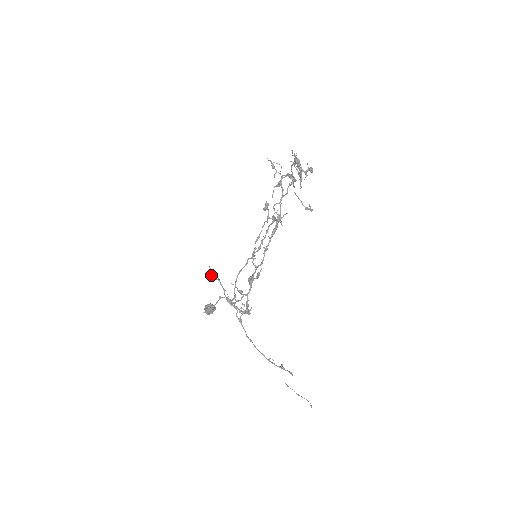
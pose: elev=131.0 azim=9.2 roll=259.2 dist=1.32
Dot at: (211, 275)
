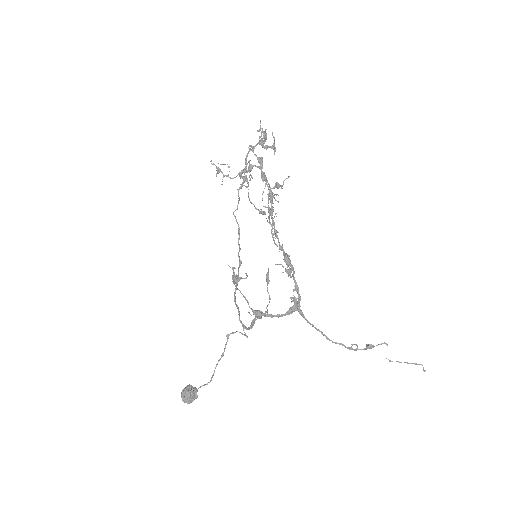
Dot at: (237, 276)
